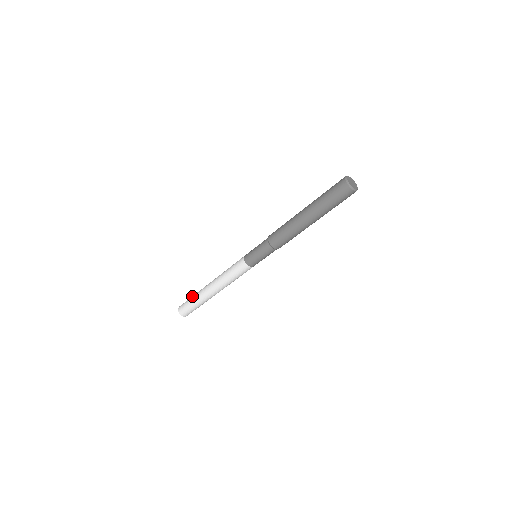
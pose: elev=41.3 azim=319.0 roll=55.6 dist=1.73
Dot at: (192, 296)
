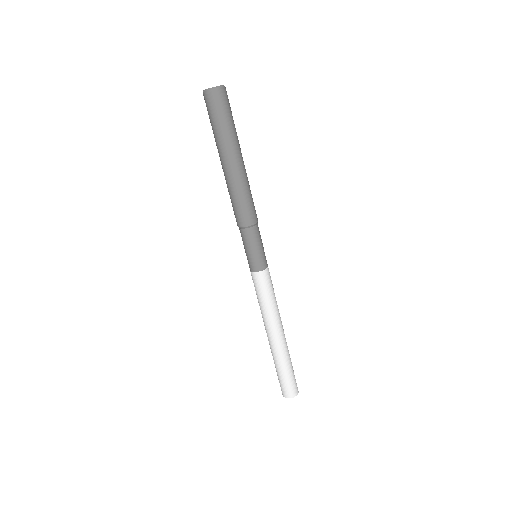
Dot at: (275, 367)
